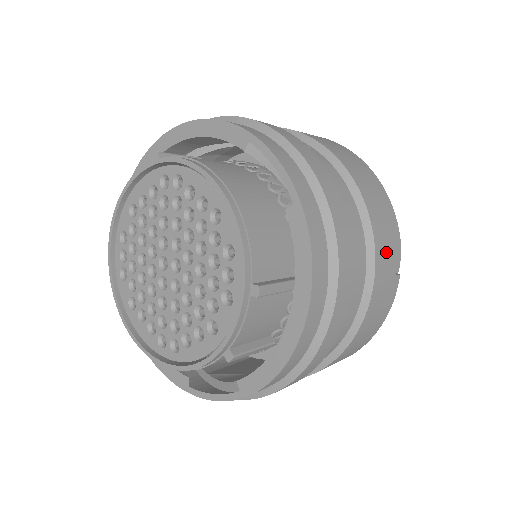
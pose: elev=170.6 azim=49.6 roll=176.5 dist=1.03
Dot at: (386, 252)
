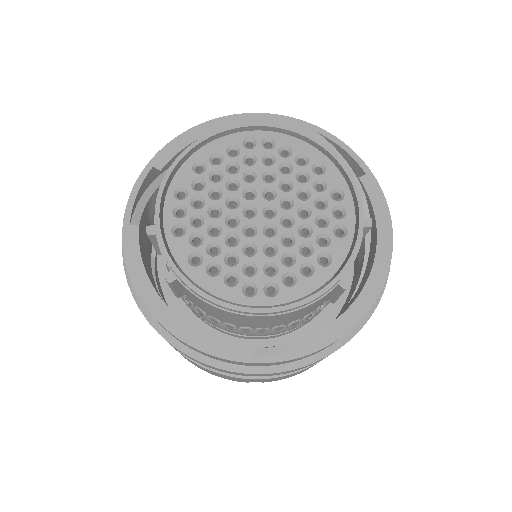
Dot at: occluded
